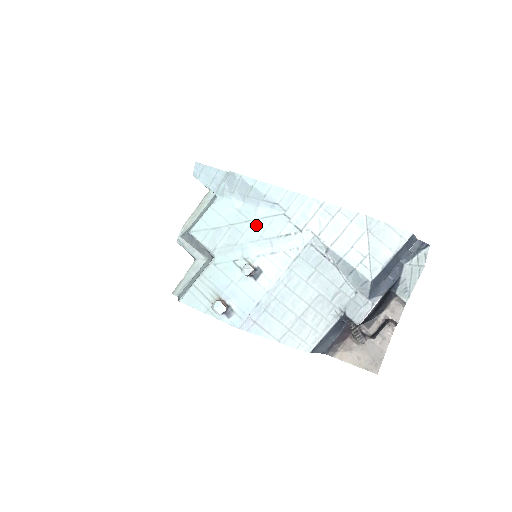
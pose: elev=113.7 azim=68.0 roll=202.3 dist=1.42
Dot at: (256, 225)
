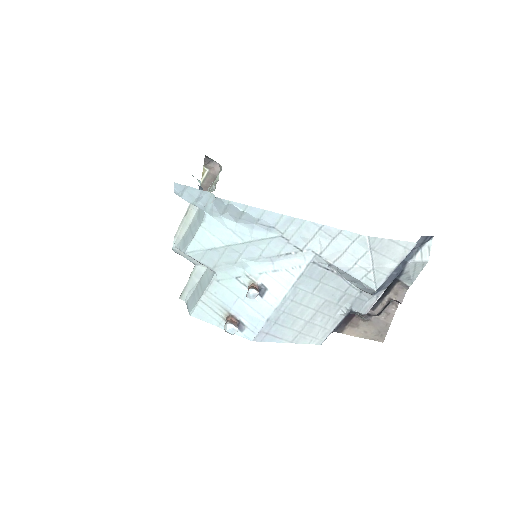
Dot at: (253, 246)
